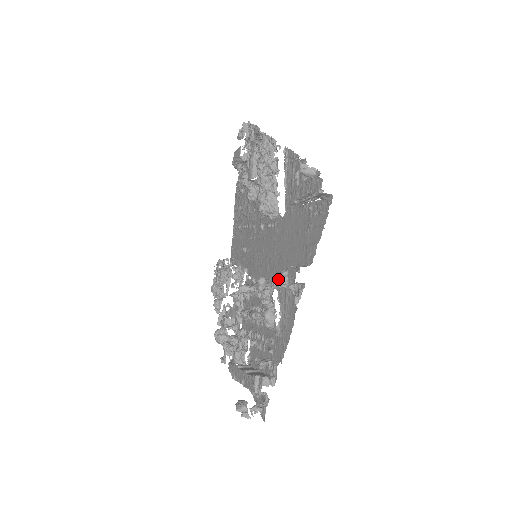
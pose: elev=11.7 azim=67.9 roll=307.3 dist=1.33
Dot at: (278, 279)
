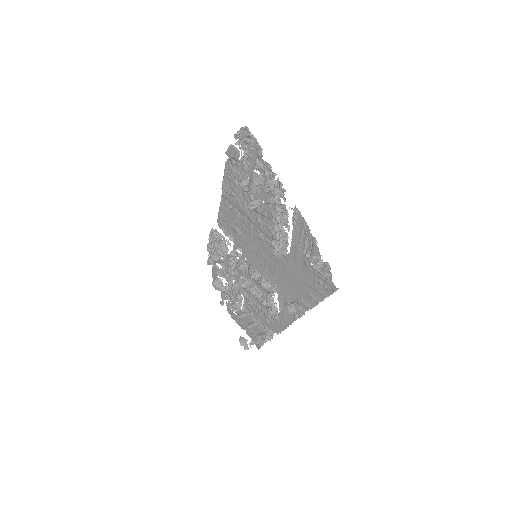
Dot at: (289, 311)
